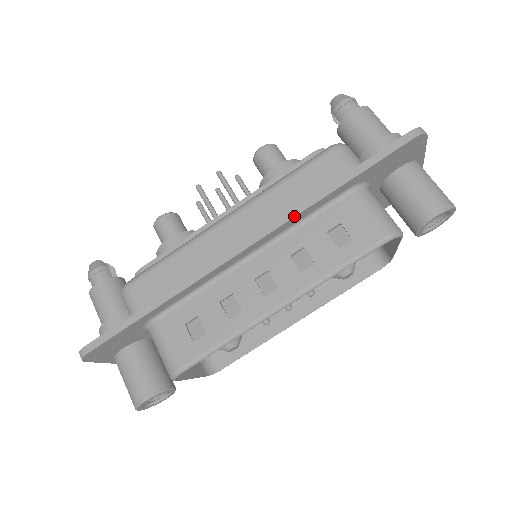
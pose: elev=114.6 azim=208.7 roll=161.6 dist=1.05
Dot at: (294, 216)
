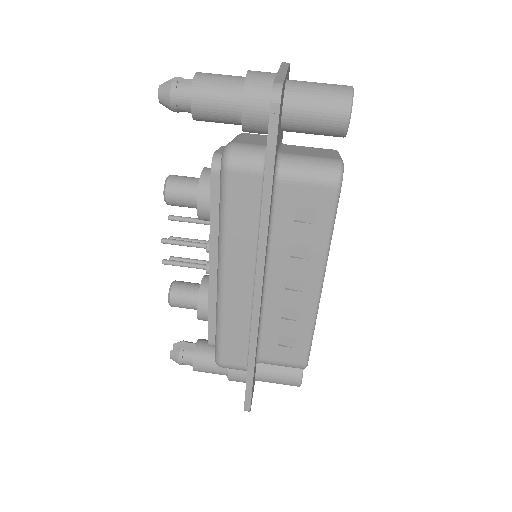
Dot at: (266, 244)
